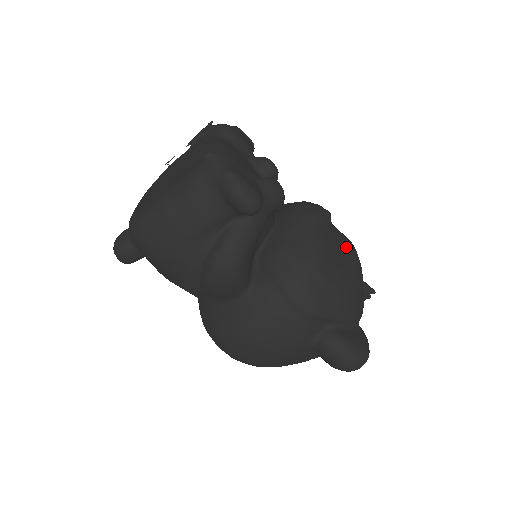
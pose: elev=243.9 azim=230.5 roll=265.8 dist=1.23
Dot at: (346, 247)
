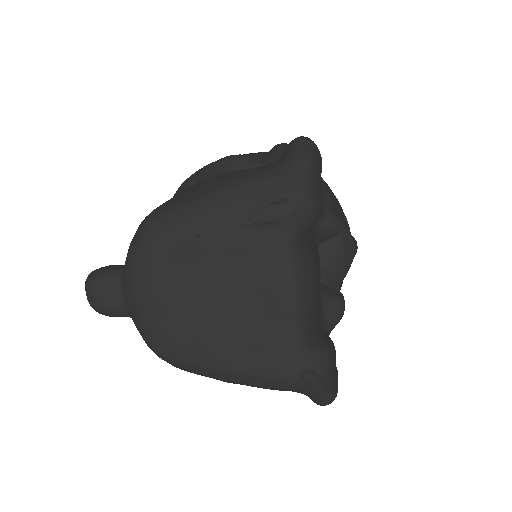
Dot at: occluded
